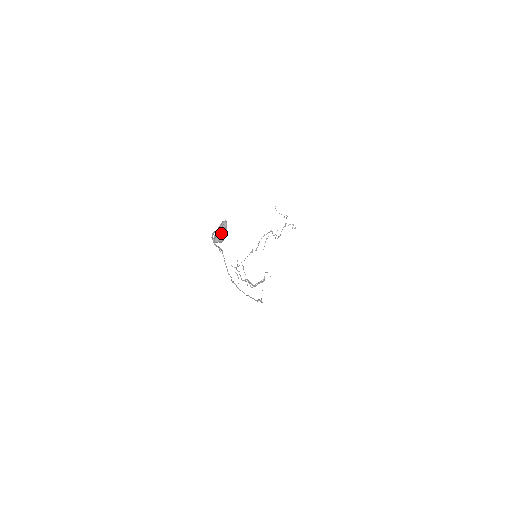
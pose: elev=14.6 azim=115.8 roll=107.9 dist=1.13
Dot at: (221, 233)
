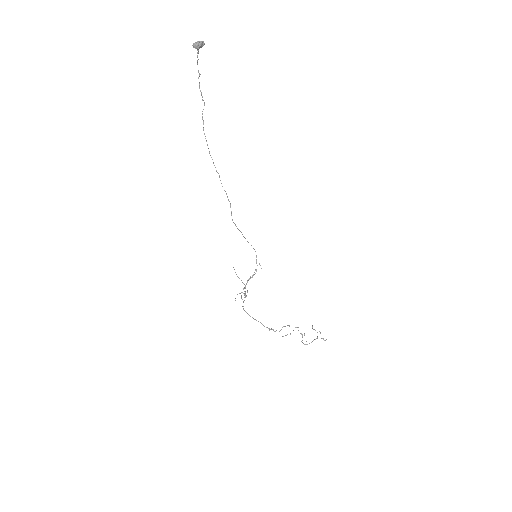
Dot at: (198, 41)
